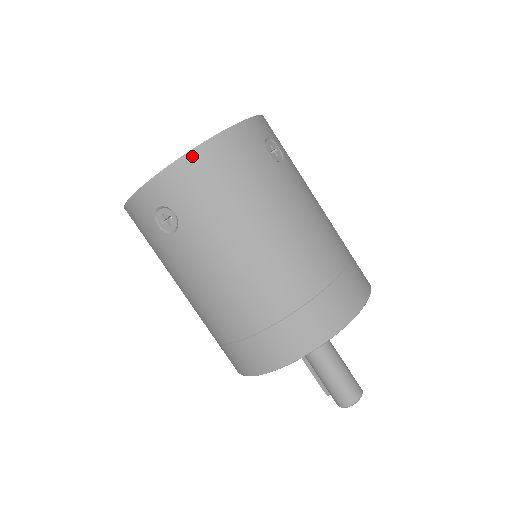
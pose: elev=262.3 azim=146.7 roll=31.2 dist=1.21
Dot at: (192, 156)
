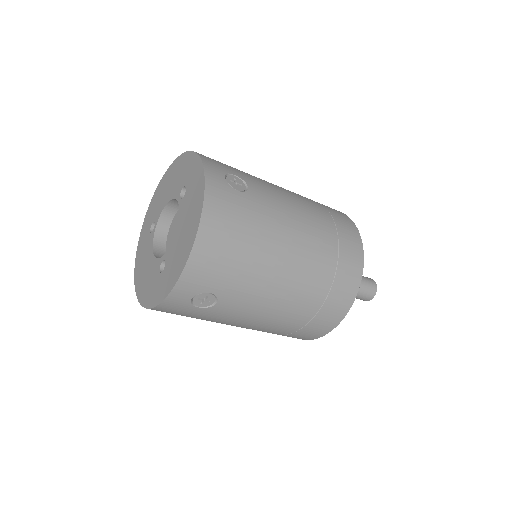
Dot at: (198, 247)
